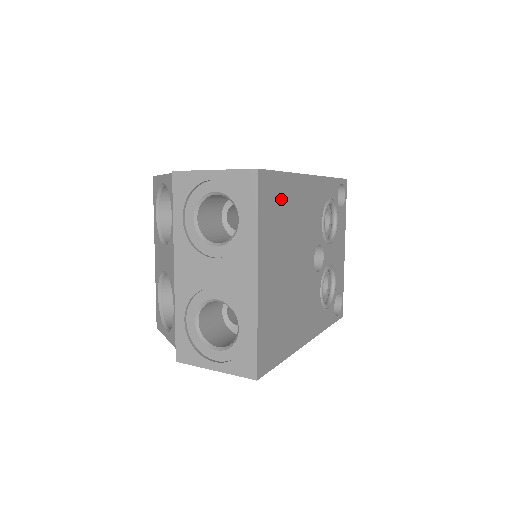
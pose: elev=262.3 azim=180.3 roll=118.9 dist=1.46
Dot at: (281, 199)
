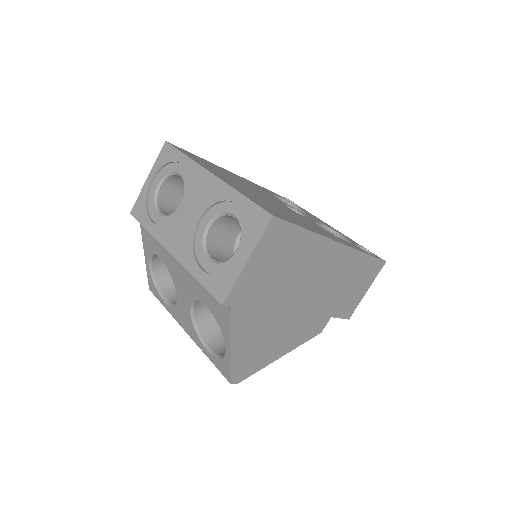
Dot at: (207, 163)
